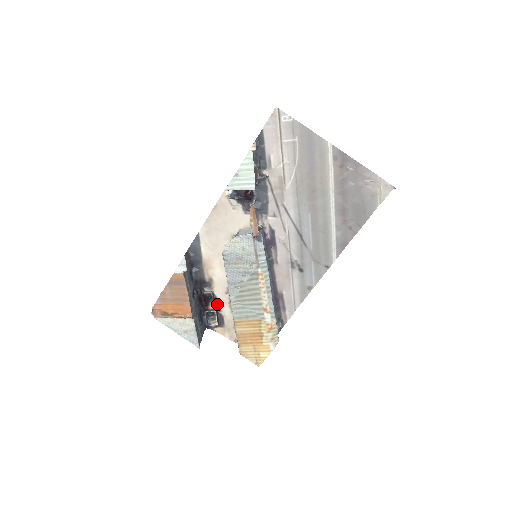
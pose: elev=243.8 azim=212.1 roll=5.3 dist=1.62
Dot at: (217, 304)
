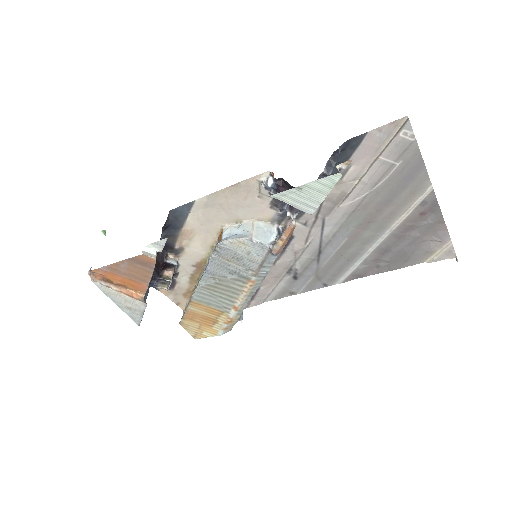
Dot at: (176, 271)
